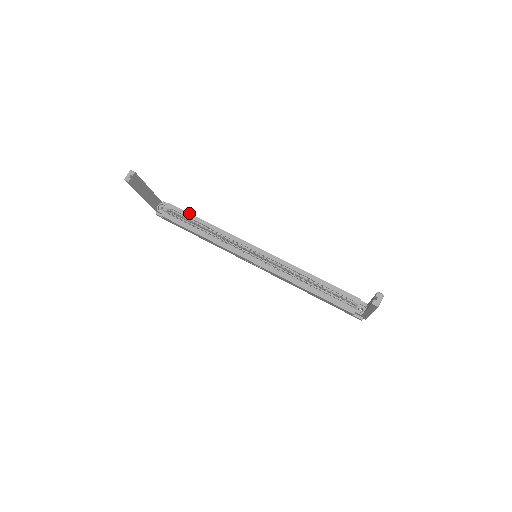
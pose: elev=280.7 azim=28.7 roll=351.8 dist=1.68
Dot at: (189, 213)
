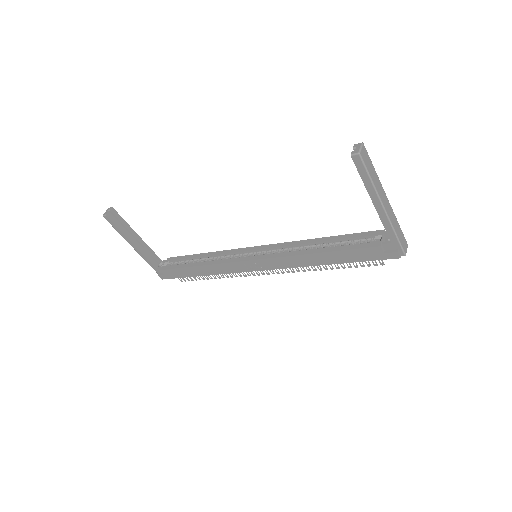
Dot at: (186, 255)
